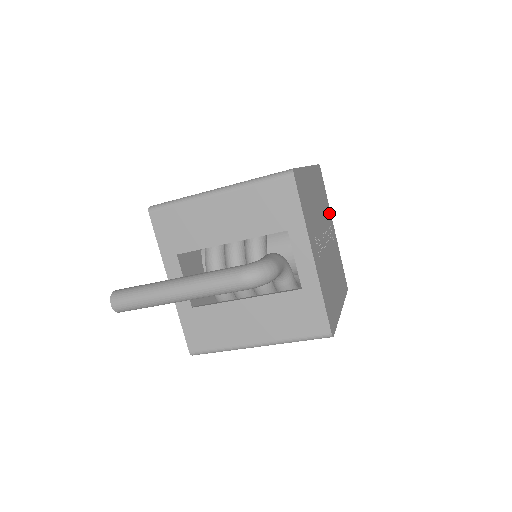
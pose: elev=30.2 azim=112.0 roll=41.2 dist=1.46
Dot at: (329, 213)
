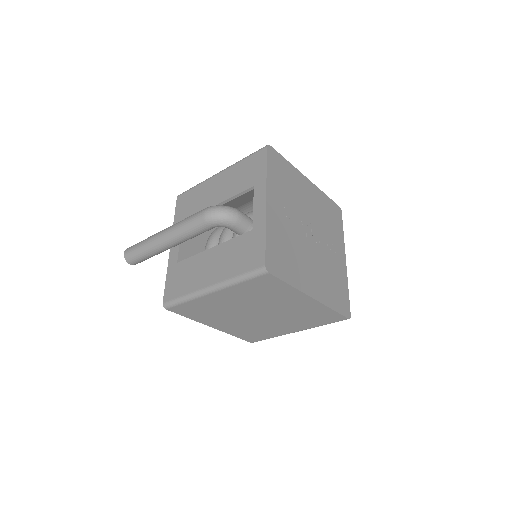
Dot at: (340, 243)
